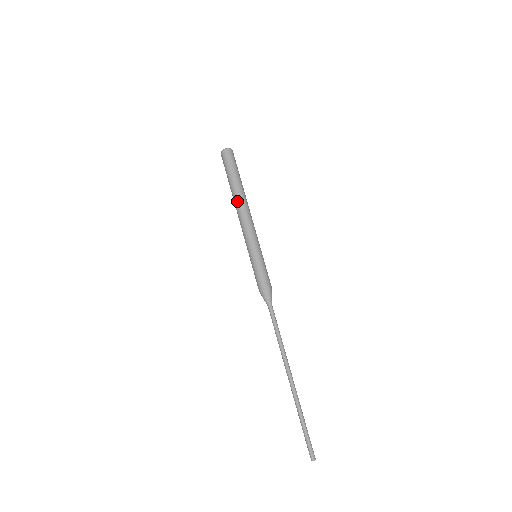
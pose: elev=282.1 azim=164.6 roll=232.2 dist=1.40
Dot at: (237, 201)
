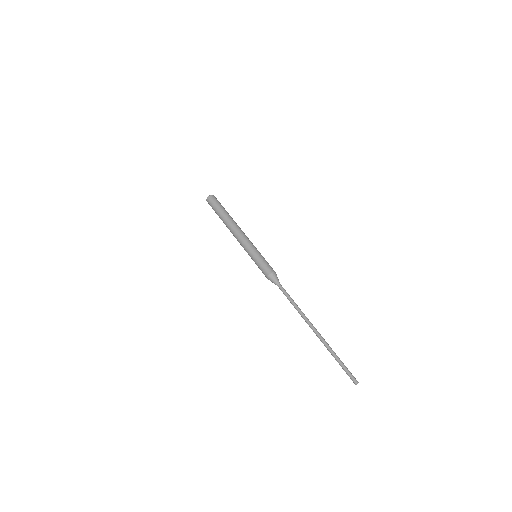
Dot at: (230, 223)
